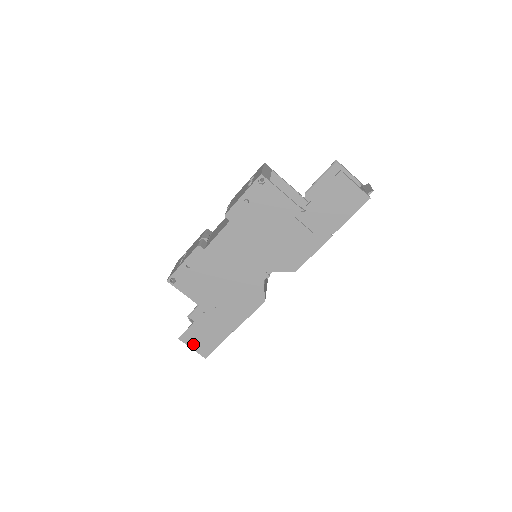
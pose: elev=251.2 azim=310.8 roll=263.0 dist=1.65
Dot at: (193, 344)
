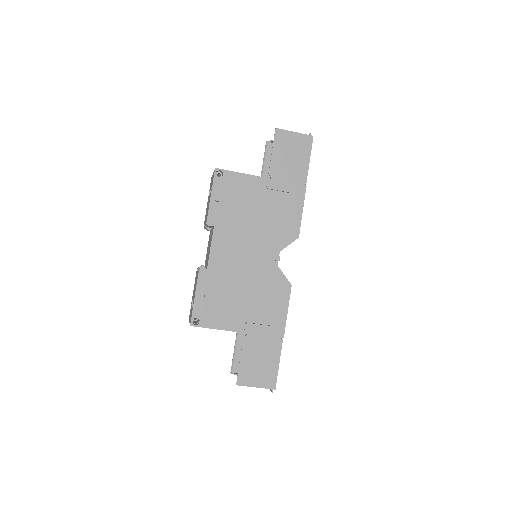
Dot at: (254, 381)
